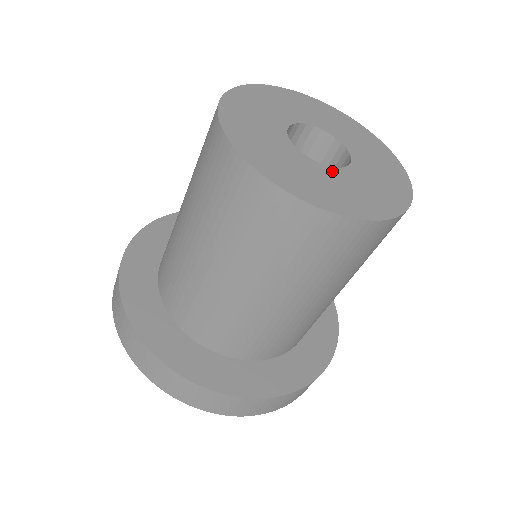
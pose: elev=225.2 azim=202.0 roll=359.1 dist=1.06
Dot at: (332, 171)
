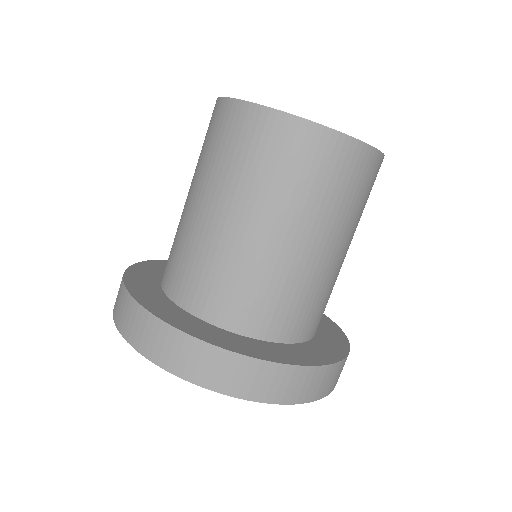
Dot at: occluded
